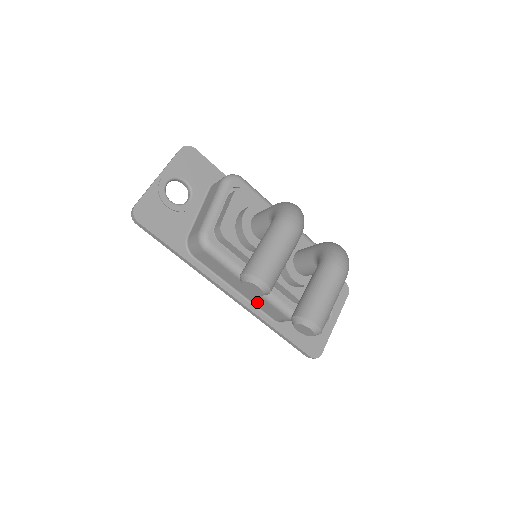
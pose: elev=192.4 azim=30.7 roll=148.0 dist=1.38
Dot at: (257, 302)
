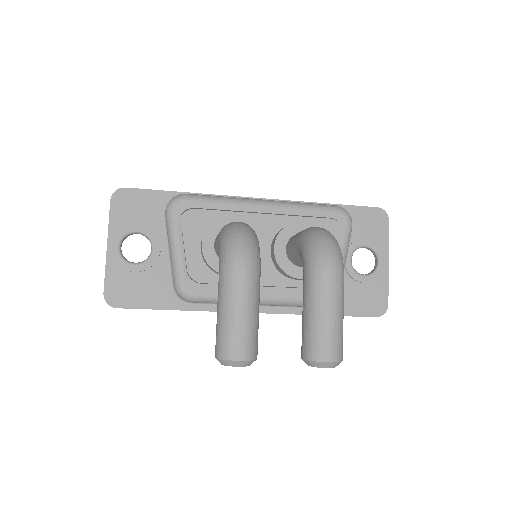
Dot at: occluded
